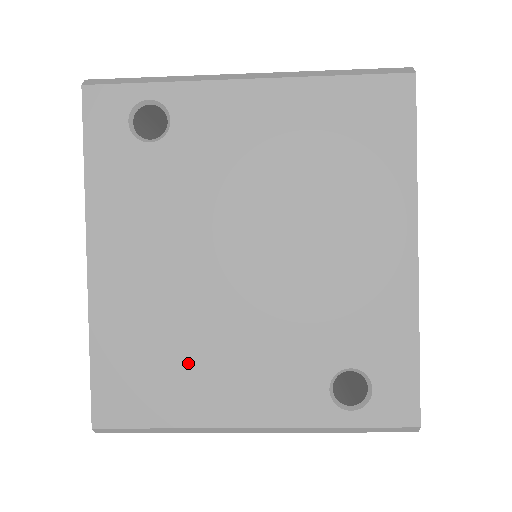
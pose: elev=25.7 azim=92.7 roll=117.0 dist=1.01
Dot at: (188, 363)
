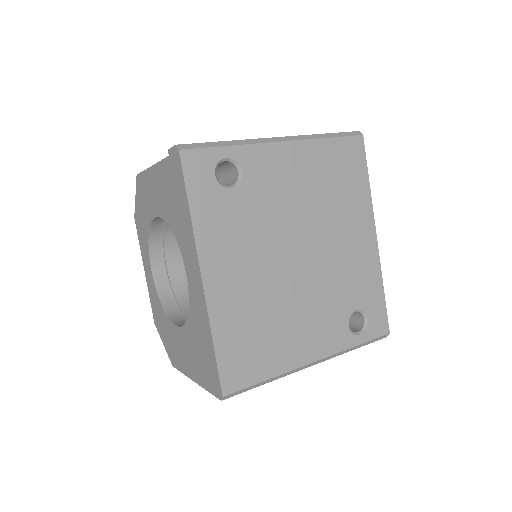
Dot at: (275, 332)
